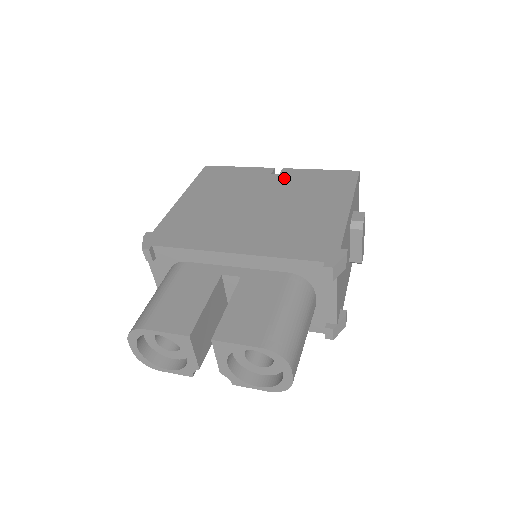
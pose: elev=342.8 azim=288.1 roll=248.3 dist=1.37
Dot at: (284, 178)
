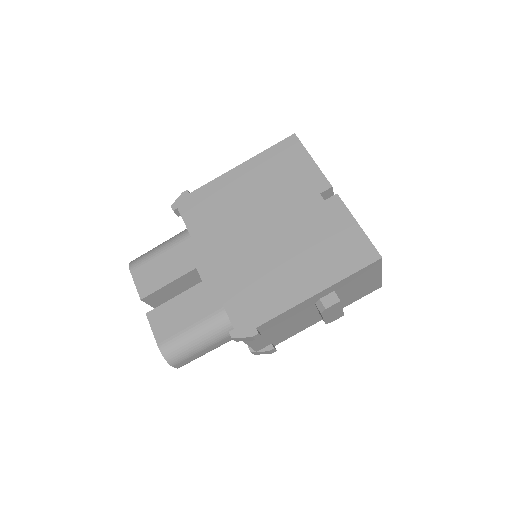
Dot at: (321, 209)
